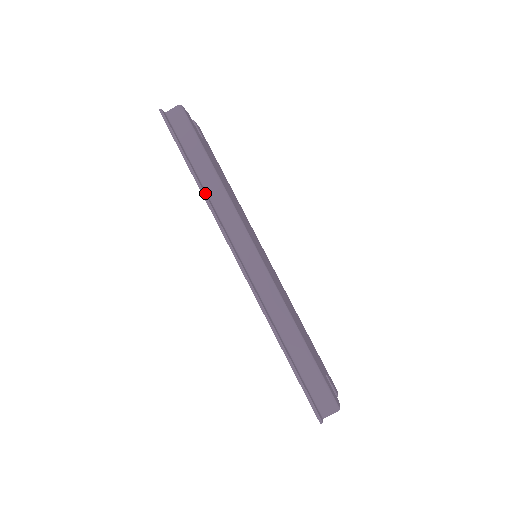
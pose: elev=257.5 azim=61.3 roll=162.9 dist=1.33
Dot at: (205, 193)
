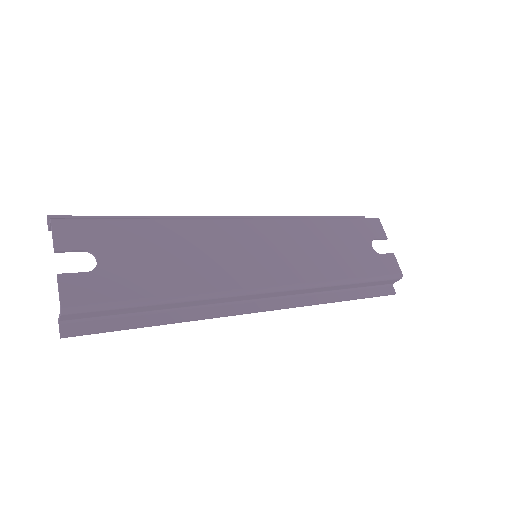
Dot at: (188, 317)
